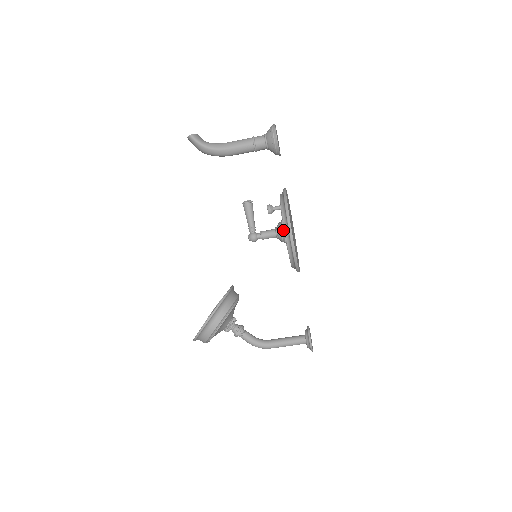
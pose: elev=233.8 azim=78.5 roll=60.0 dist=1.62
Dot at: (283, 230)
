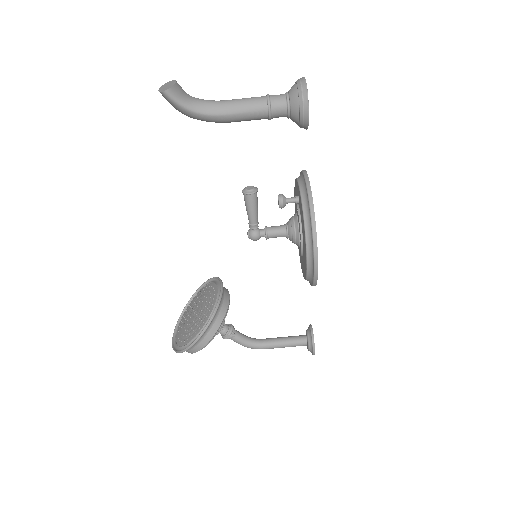
Dot at: (299, 236)
